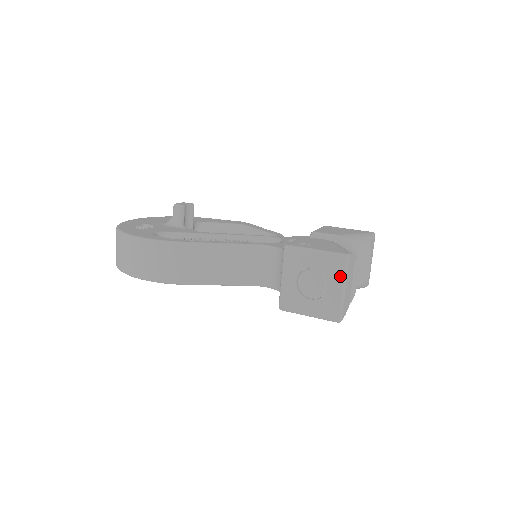
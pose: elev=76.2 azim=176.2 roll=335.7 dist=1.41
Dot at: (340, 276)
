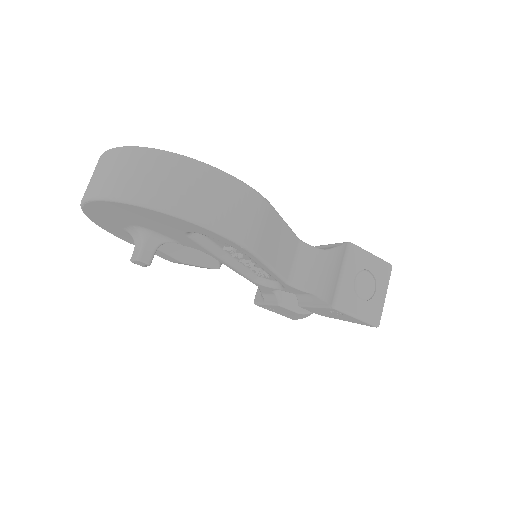
Dot at: (386, 282)
